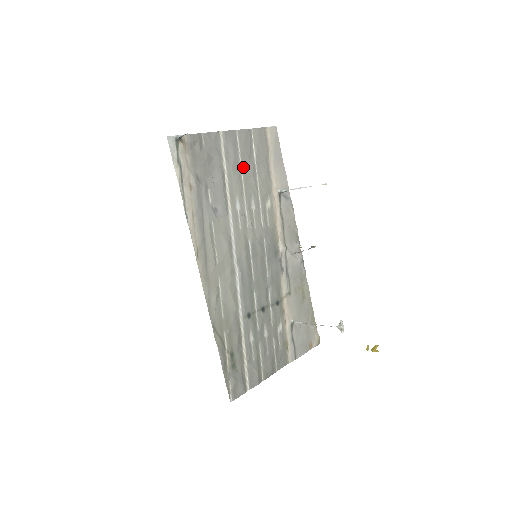
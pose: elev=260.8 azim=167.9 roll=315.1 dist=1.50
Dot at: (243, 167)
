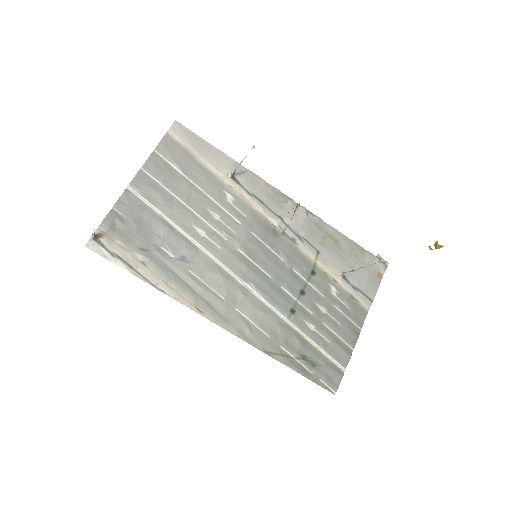
Dot at: (176, 193)
